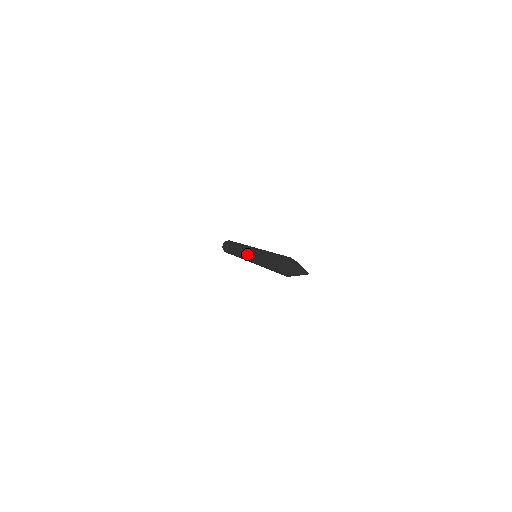
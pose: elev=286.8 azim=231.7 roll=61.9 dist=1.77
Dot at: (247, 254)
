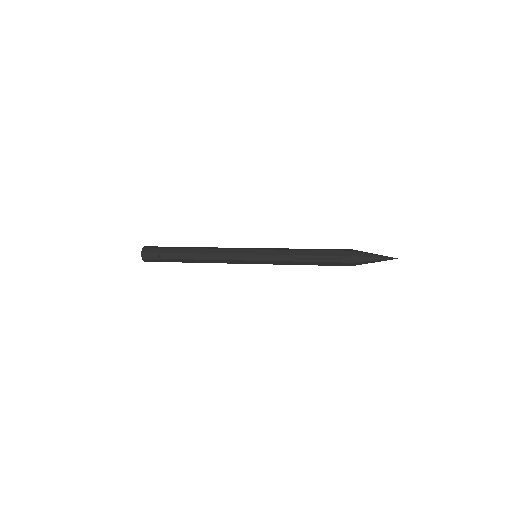
Dot at: occluded
